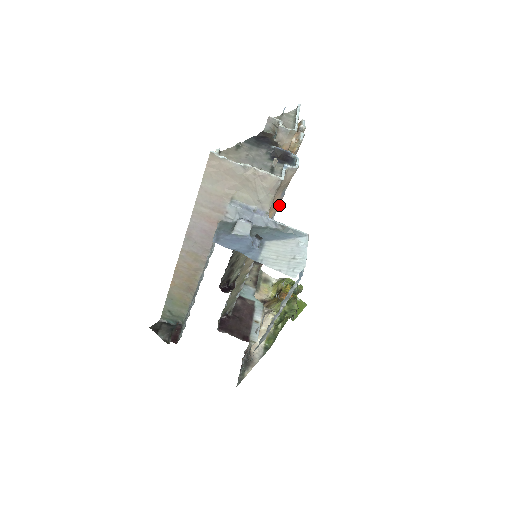
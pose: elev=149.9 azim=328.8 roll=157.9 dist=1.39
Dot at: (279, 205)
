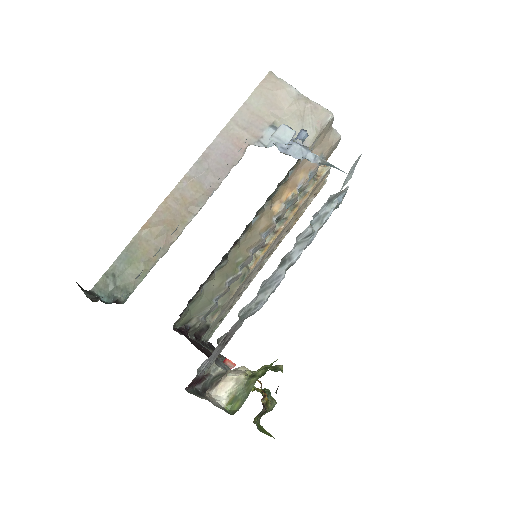
Dot at: occluded
